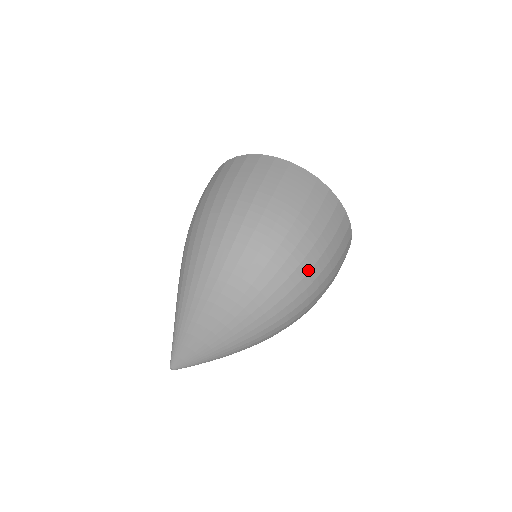
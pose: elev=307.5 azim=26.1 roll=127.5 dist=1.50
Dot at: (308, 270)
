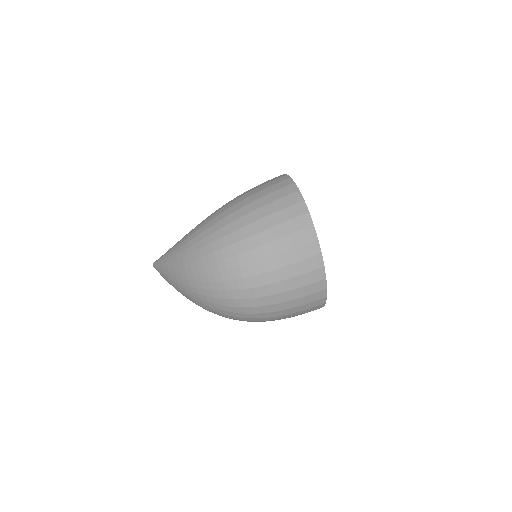
Dot at: (254, 313)
